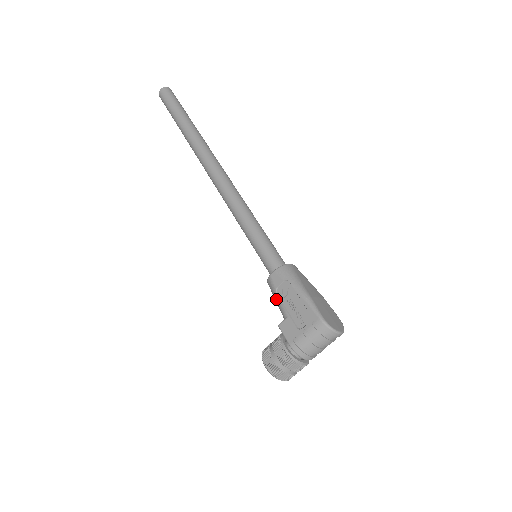
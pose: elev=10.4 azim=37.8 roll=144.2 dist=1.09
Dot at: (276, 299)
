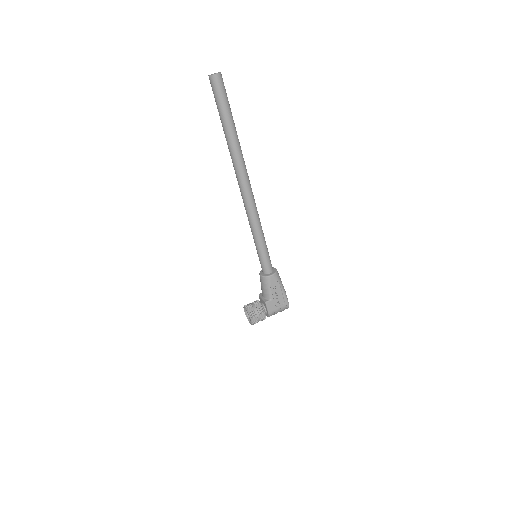
Dot at: (268, 289)
